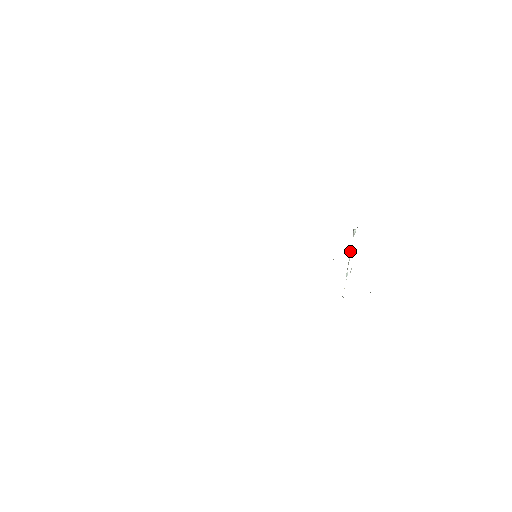
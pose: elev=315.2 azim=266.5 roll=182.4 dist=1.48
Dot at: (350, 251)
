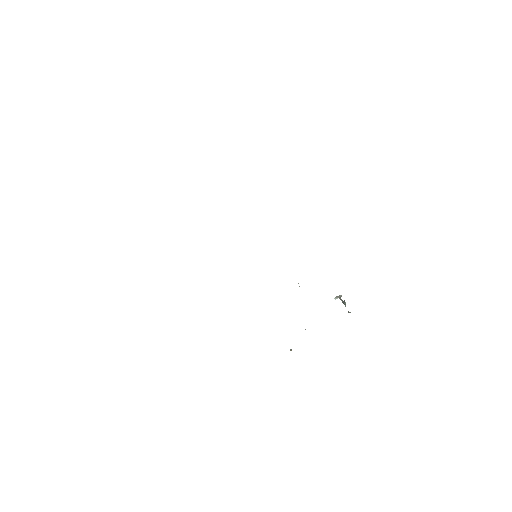
Dot at: (344, 304)
